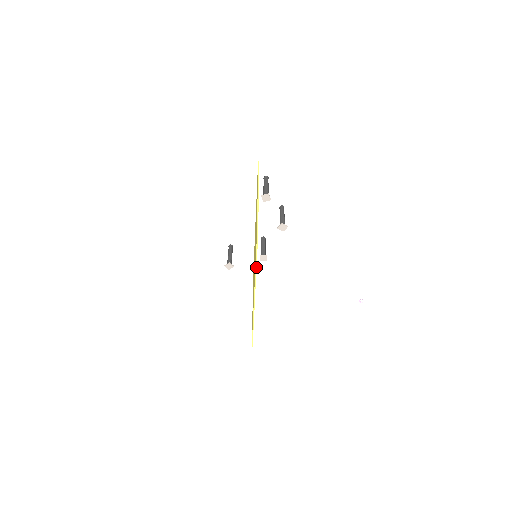
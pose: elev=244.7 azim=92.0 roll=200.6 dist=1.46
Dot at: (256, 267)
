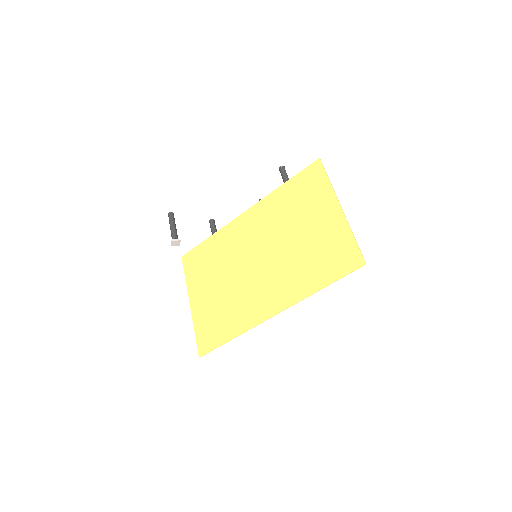
Dot at: occluded
